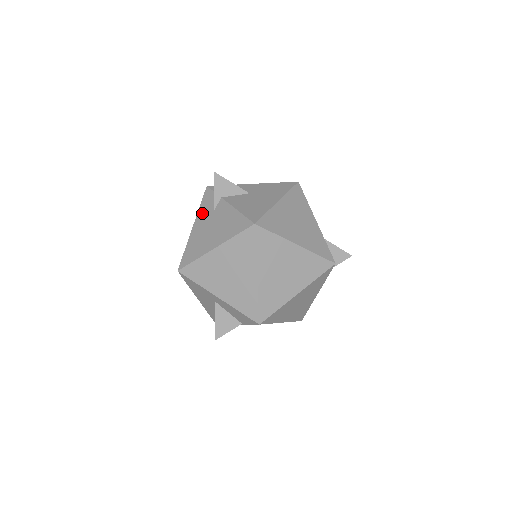
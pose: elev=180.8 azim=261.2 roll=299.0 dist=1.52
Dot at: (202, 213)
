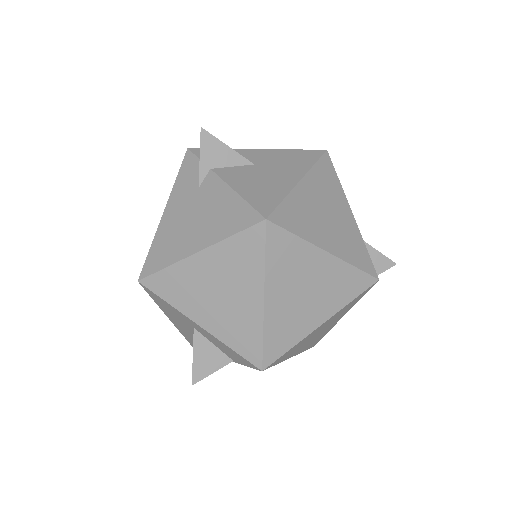
Dot at: (179, 191)
